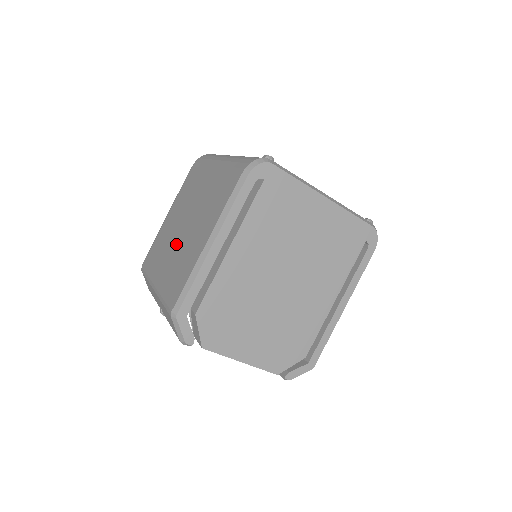
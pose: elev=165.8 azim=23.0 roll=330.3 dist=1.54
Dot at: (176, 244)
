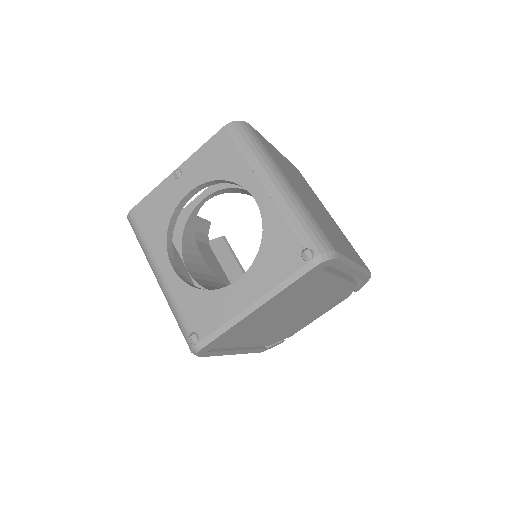
Dot at: occluded
